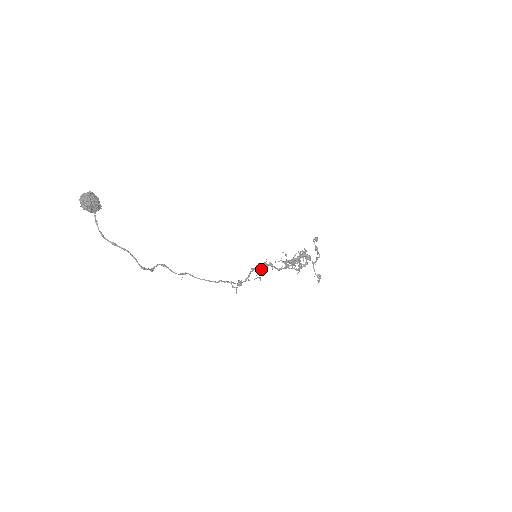
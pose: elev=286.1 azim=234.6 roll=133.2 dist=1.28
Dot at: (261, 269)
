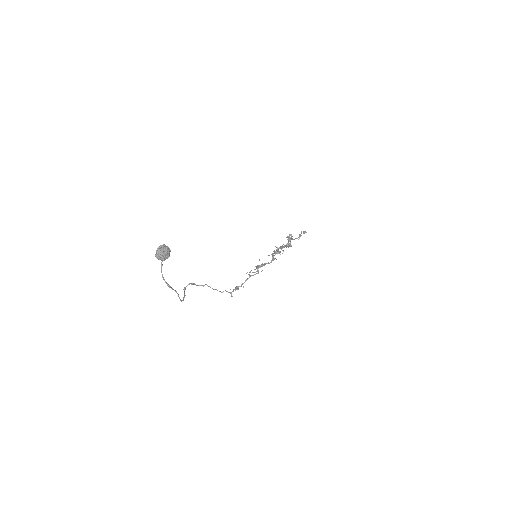
Dot at: occluded
